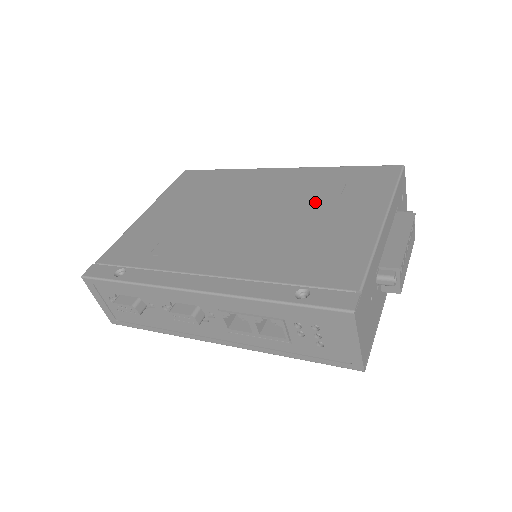
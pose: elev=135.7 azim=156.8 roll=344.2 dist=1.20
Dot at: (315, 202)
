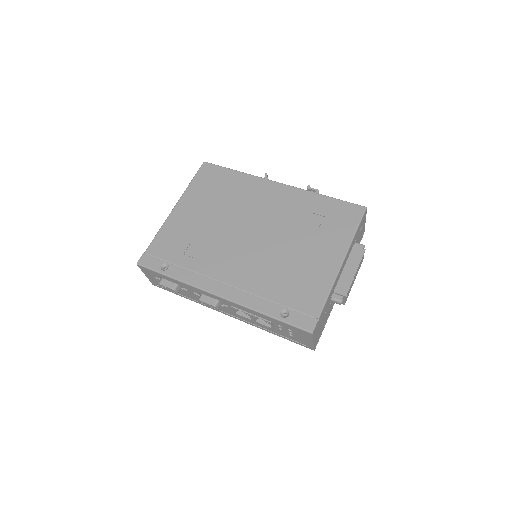
Dot at: (301, 231)
